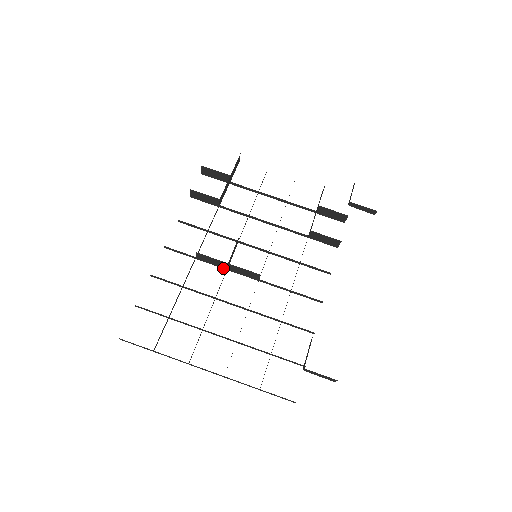
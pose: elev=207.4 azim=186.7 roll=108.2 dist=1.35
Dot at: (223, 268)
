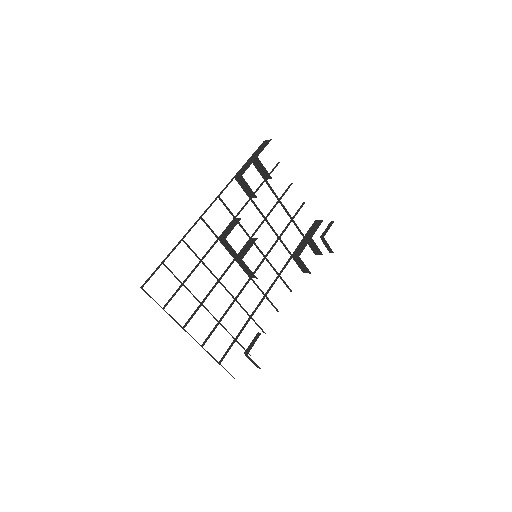
Dot at: (232, 256)
